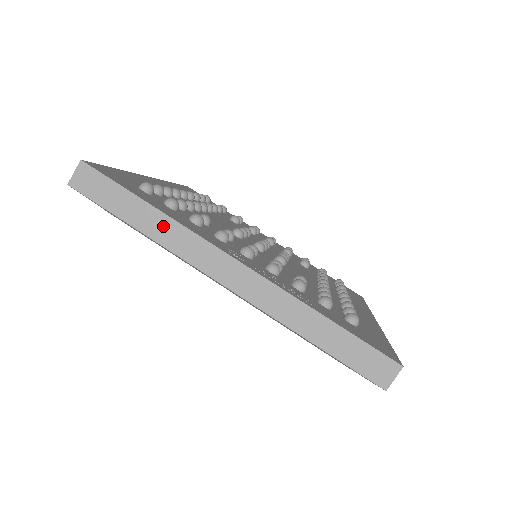
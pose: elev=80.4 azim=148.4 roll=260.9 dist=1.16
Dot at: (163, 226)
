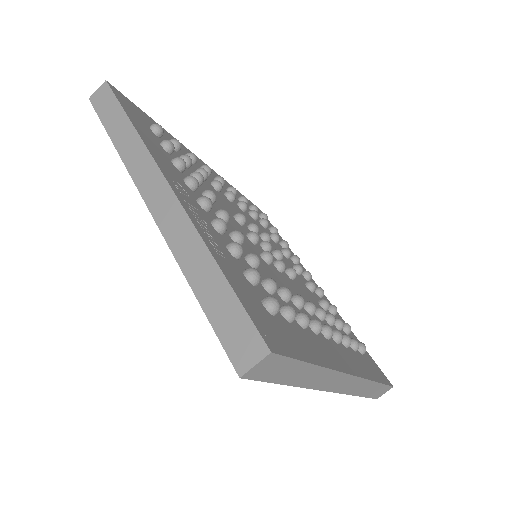
Dot at: (130, 141)
